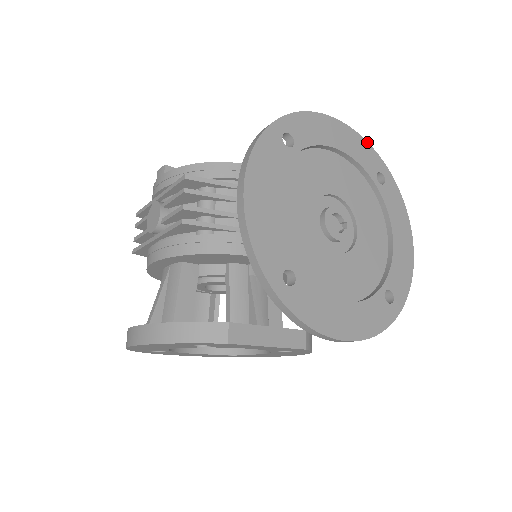
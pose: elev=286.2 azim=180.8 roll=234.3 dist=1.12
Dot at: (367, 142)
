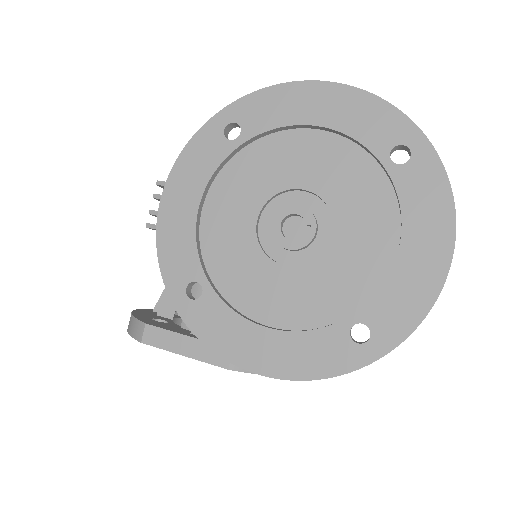
Dot at: (385, 101)
